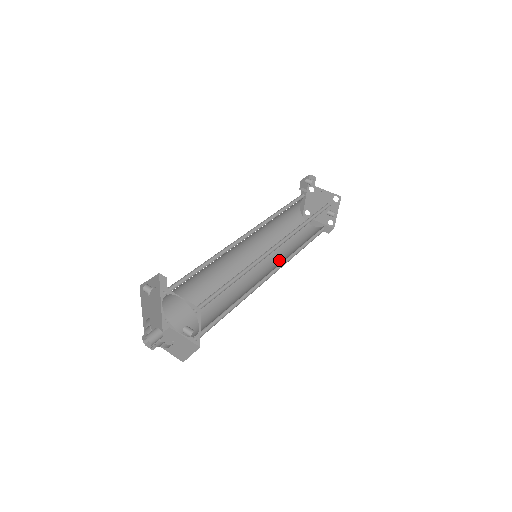
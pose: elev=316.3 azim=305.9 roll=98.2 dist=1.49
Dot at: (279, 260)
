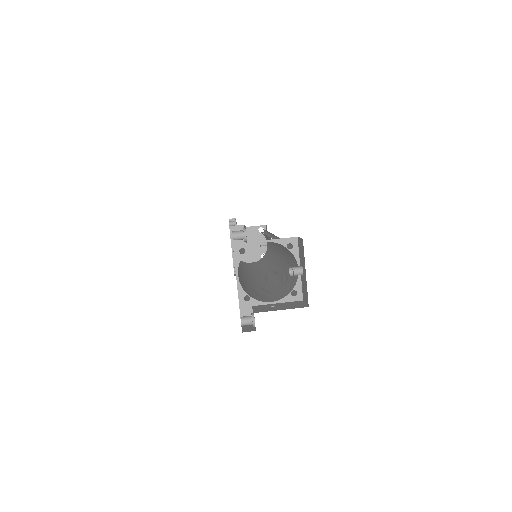
Dot at: (265, 270)
